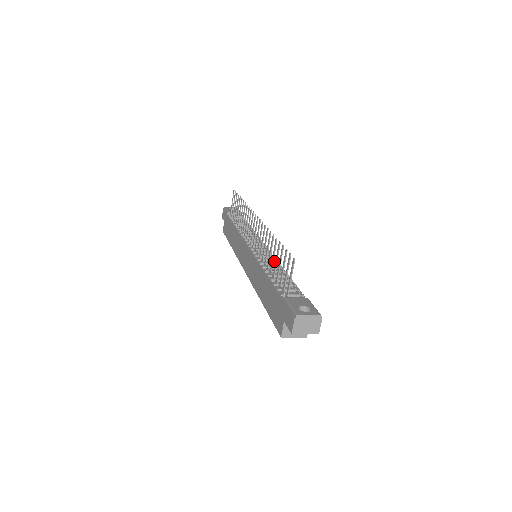
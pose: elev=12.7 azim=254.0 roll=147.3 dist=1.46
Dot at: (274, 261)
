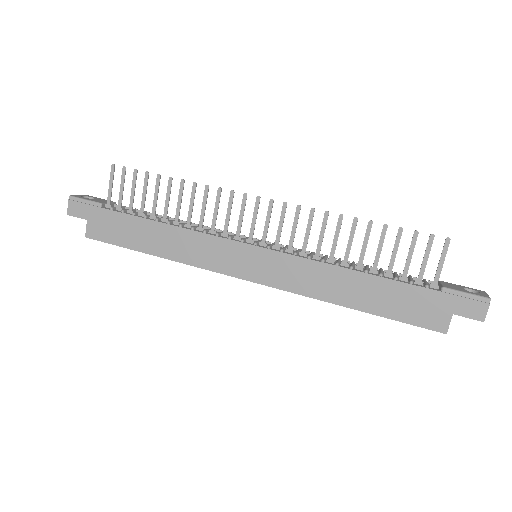
Dot at: occluded
